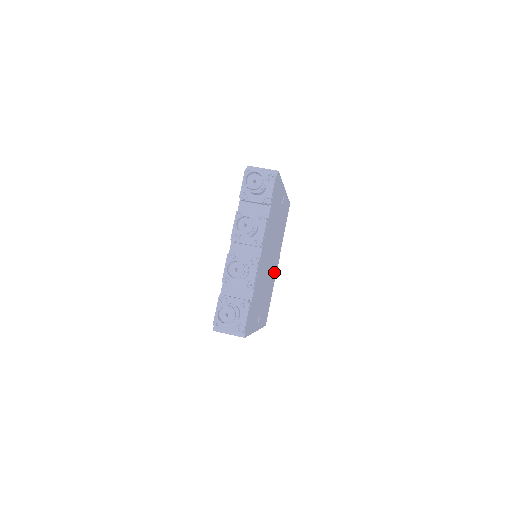
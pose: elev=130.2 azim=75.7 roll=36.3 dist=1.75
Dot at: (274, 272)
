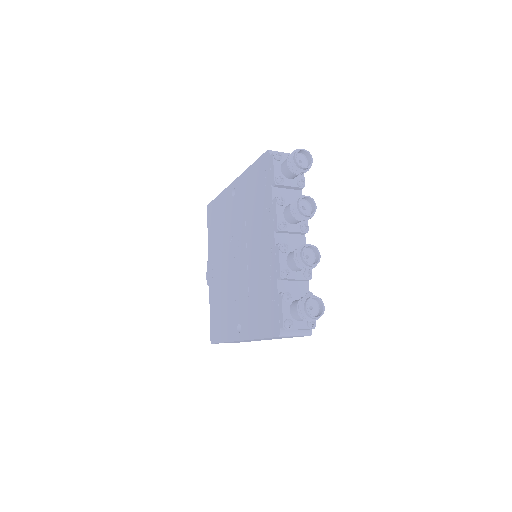
Dot at: occluded
